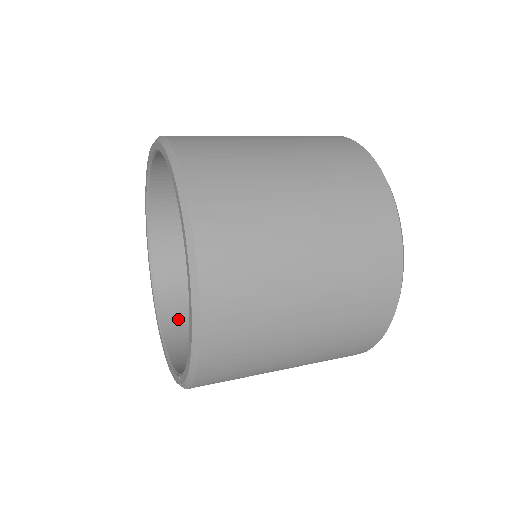
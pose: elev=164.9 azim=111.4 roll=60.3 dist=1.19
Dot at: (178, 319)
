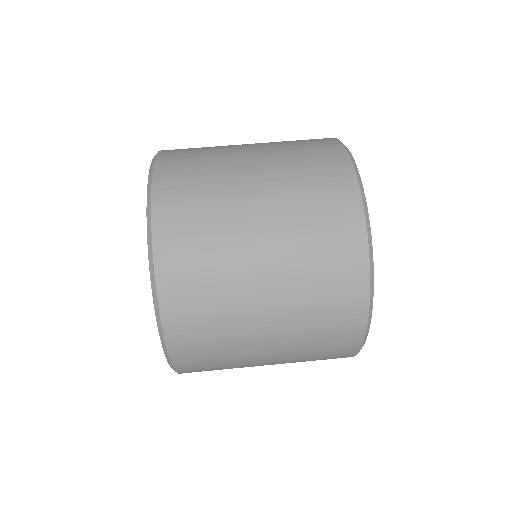
Dot at: occluded
